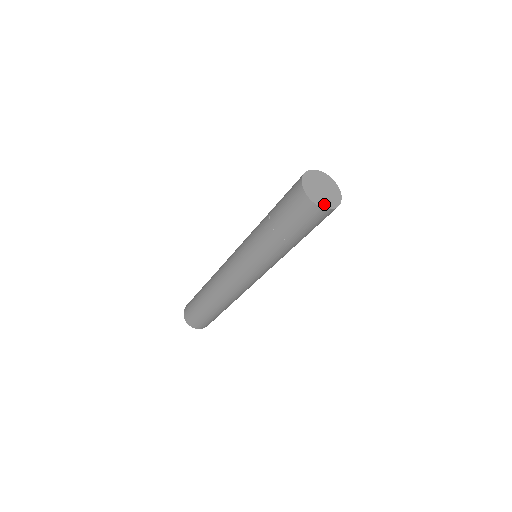
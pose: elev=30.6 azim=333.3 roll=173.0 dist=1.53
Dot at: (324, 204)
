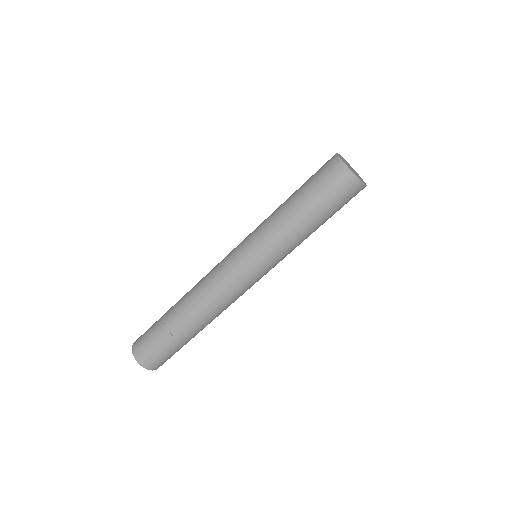
Dot at: (355, 174)
